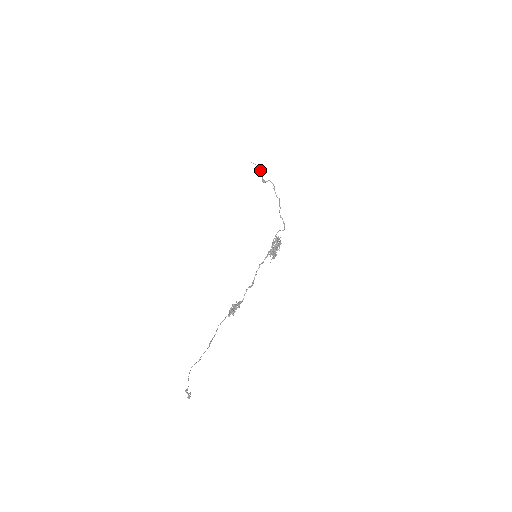
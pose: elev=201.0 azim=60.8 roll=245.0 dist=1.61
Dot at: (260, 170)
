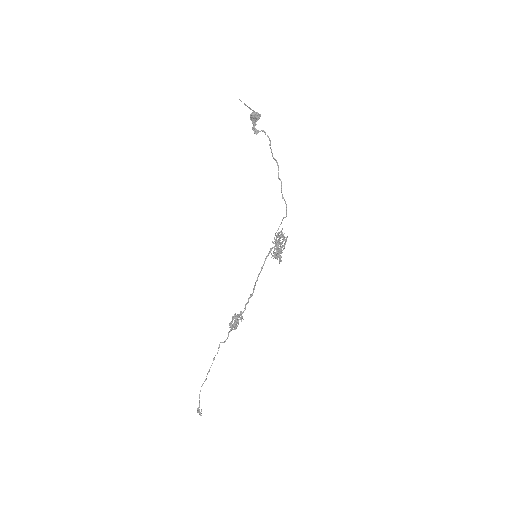
Dot at: (254, 118)
